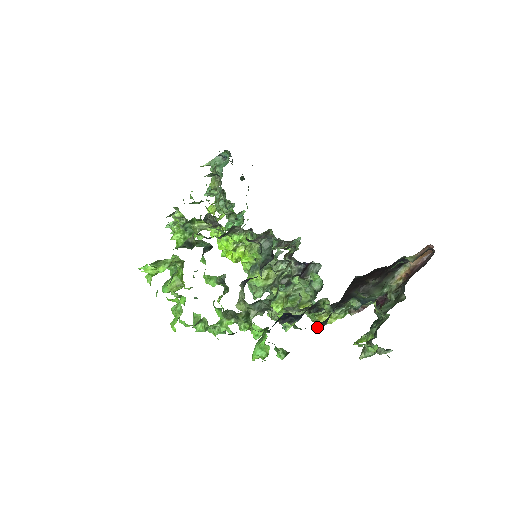
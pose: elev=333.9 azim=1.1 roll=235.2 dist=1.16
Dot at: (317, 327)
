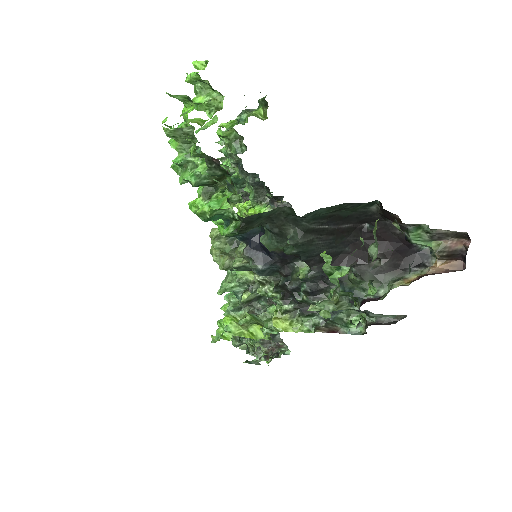
Dot at: (289, 240)
